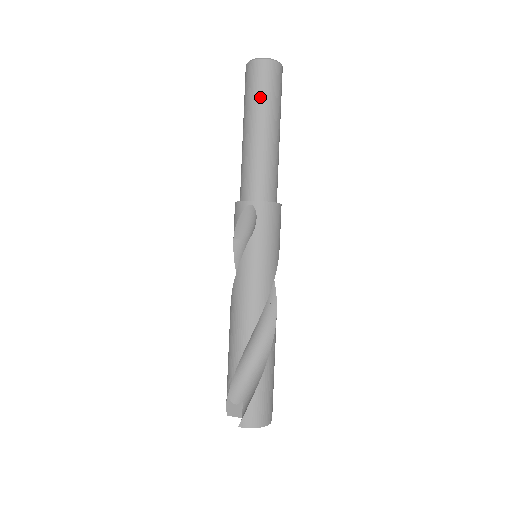
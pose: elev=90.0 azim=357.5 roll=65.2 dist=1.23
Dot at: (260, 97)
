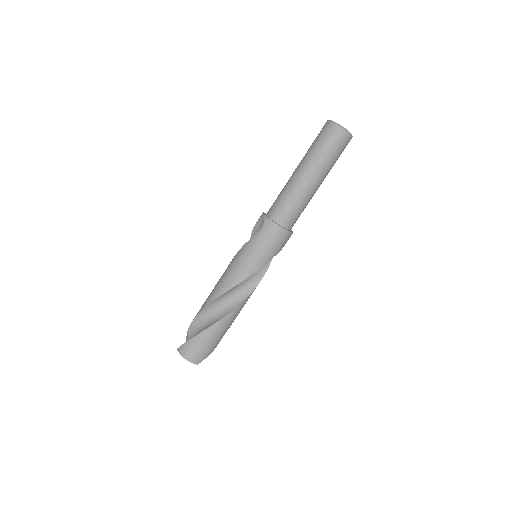
Dot at: (315, 148)
